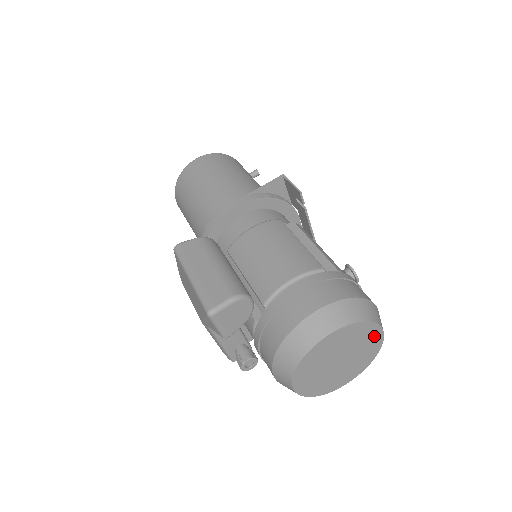
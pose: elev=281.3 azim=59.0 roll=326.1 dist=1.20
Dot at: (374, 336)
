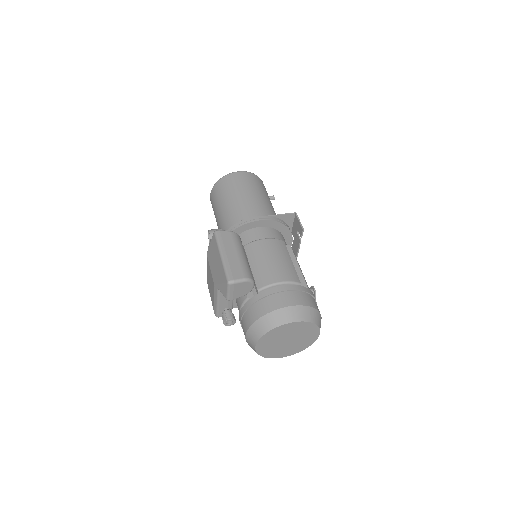
Dot at: (313, 334)
